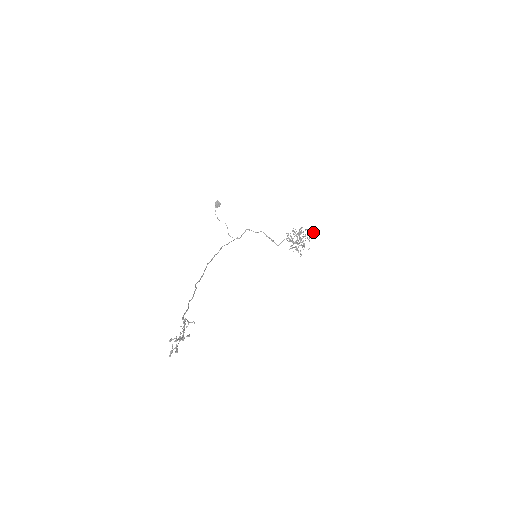
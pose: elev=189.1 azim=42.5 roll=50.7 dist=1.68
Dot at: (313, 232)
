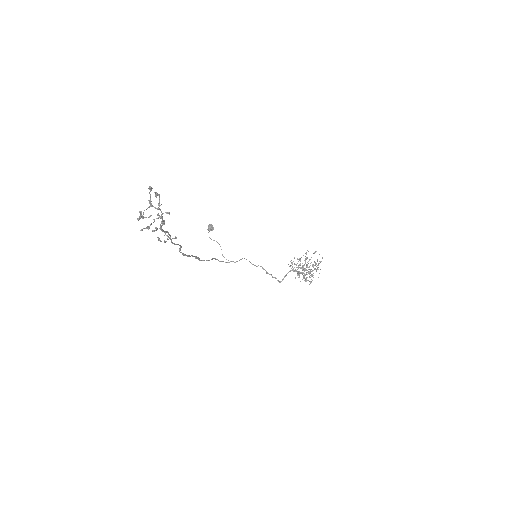
Dot at: occluded
